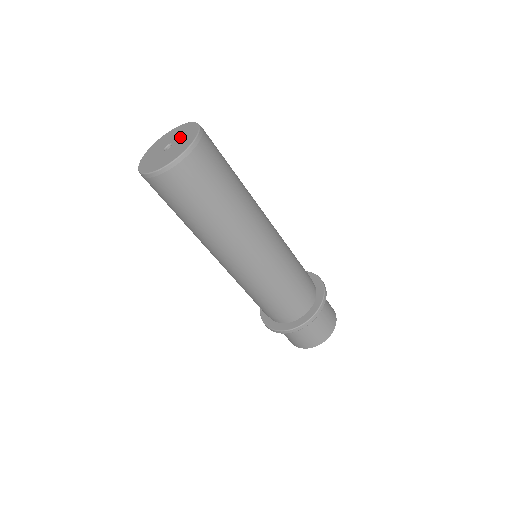
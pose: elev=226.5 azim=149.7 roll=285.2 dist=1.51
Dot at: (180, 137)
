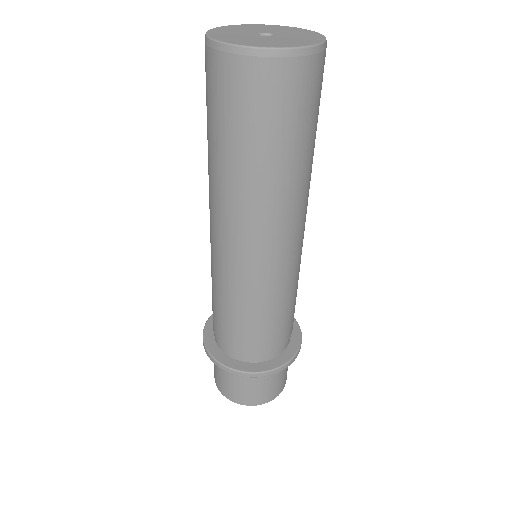
Dot at: (287, 32)
